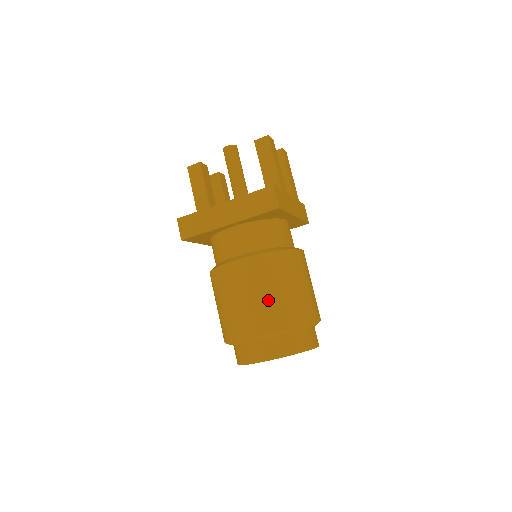
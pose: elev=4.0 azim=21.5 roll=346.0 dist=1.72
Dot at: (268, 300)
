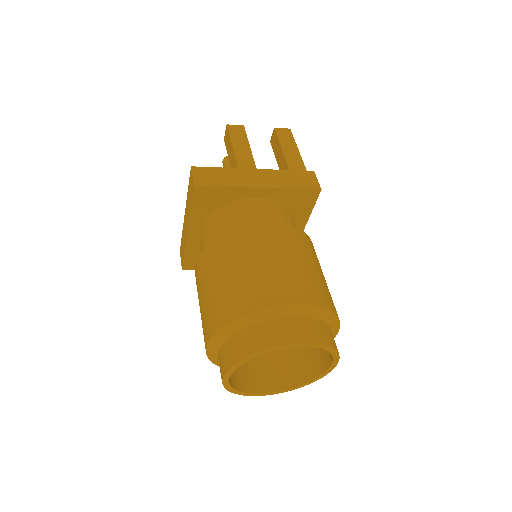
Dot at: (210, 296)
